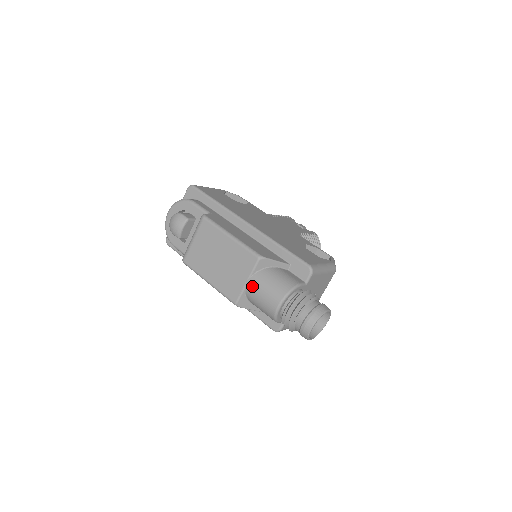
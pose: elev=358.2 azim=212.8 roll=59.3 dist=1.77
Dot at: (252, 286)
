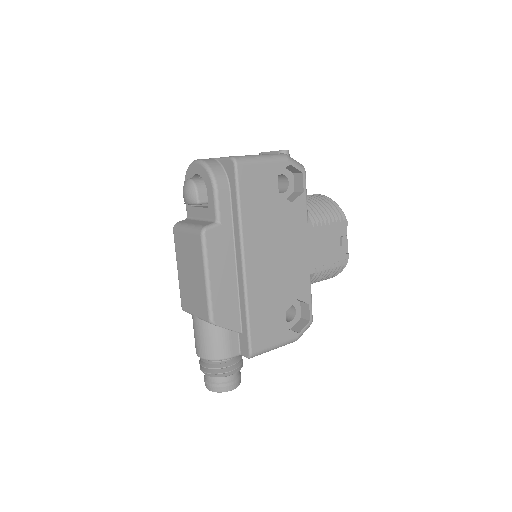
Dot at: (195, 323)
